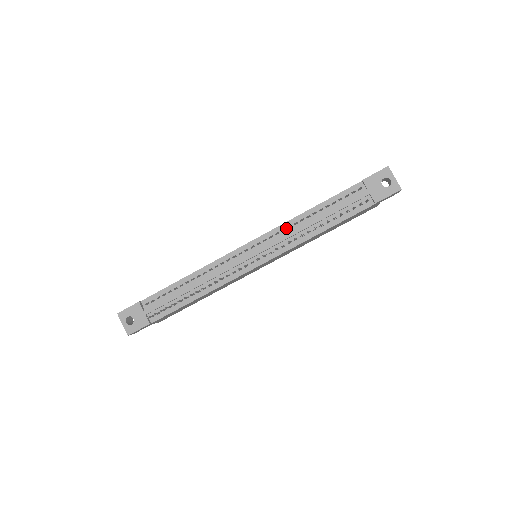
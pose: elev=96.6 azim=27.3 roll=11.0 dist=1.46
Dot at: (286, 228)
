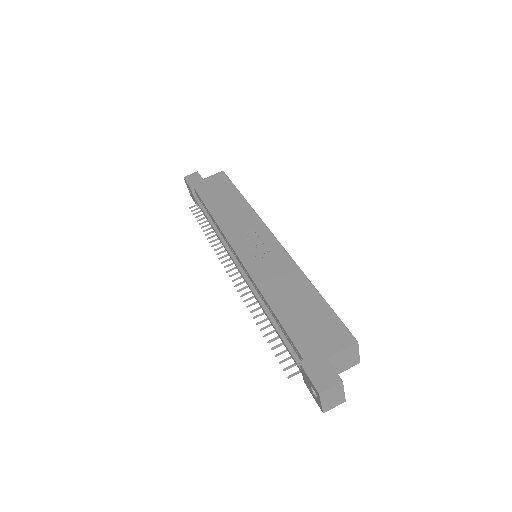
Dot at: (255, 286)
